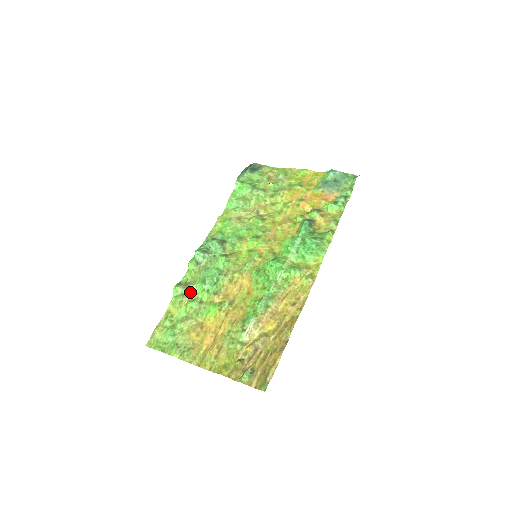
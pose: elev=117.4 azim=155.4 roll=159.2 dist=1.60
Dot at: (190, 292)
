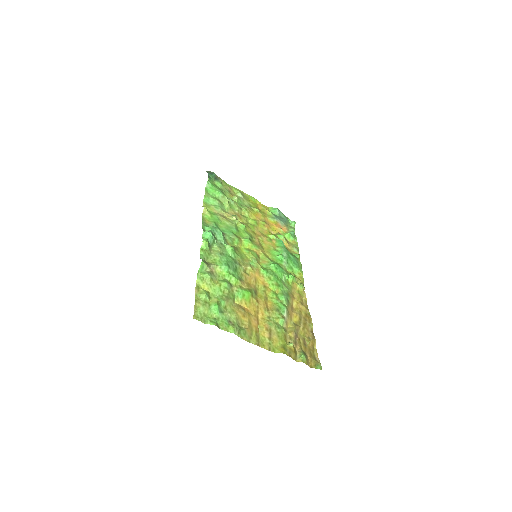
Dot at: (215, 272)
